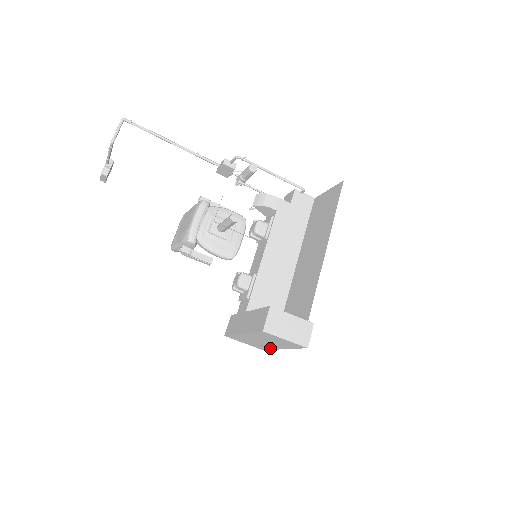
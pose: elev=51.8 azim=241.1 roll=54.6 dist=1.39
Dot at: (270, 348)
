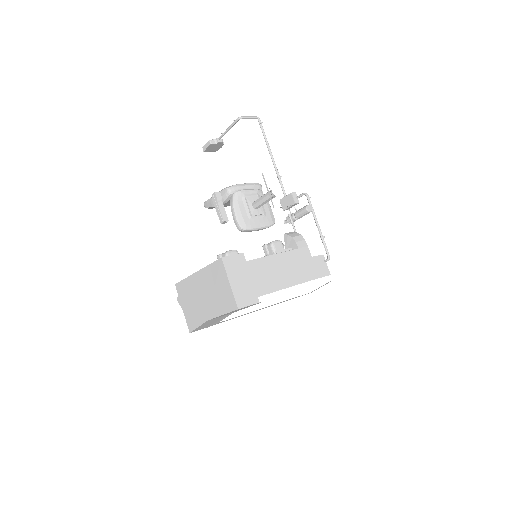
Dot at: (199, 319)
